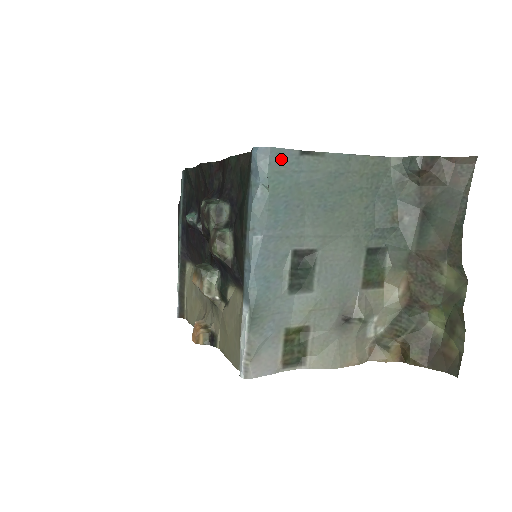
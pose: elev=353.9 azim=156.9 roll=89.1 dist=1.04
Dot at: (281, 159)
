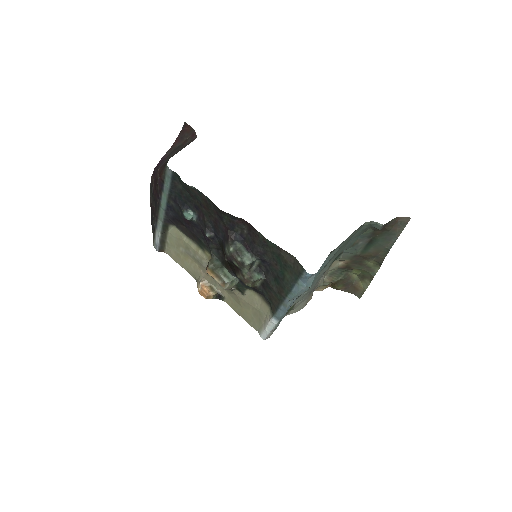
Dot at: (319, 269)
